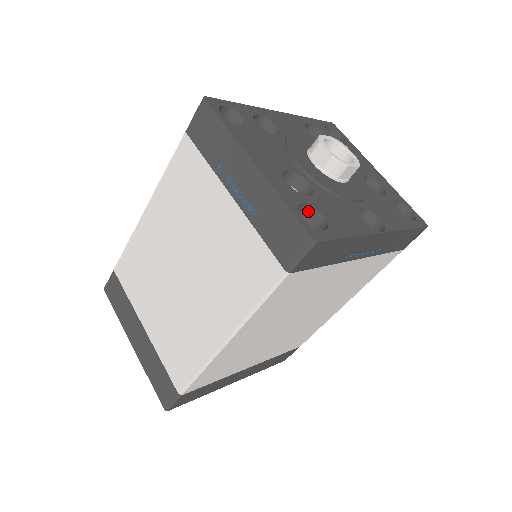
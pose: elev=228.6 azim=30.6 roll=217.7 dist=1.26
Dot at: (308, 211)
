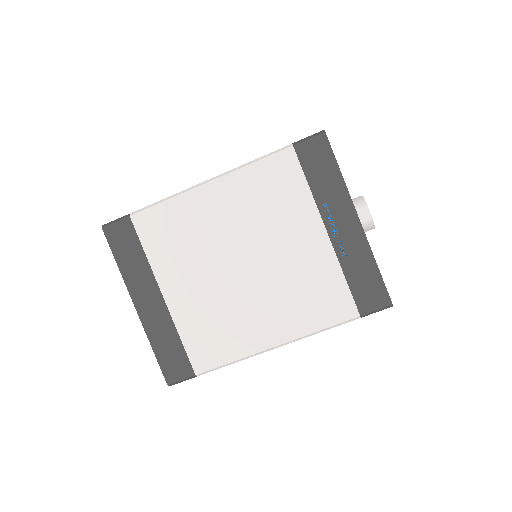
Dot at: occluded
